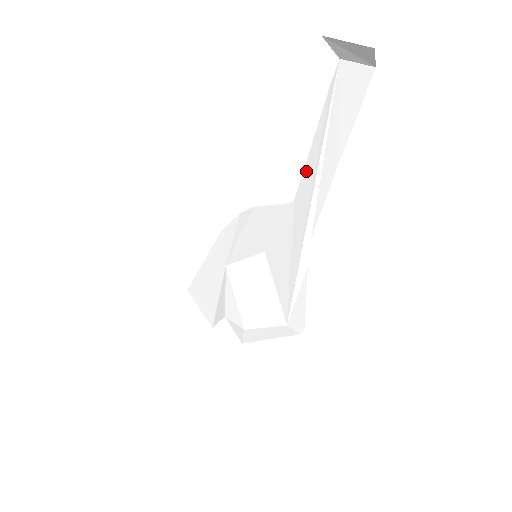
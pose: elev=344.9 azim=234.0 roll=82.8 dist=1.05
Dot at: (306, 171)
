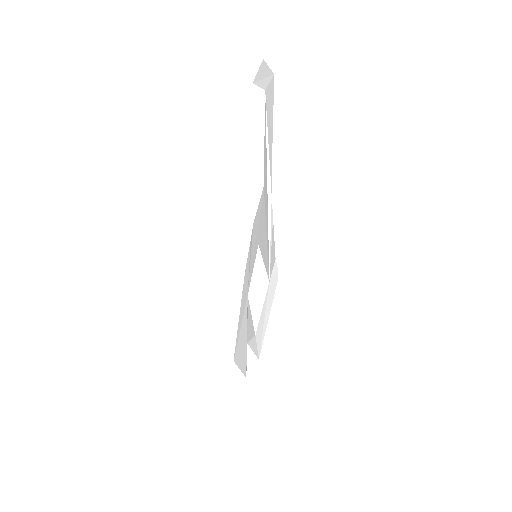
Dot at: (264, 159)
